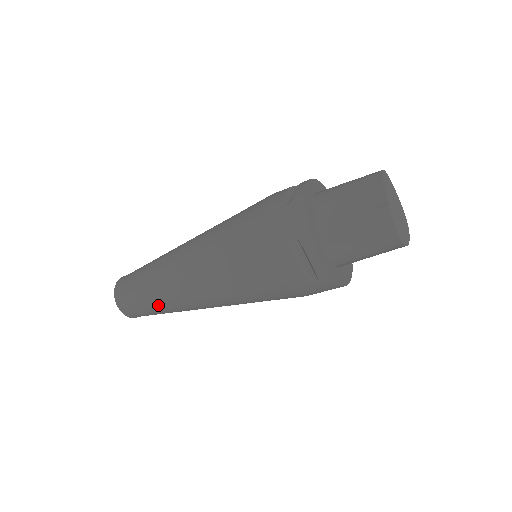
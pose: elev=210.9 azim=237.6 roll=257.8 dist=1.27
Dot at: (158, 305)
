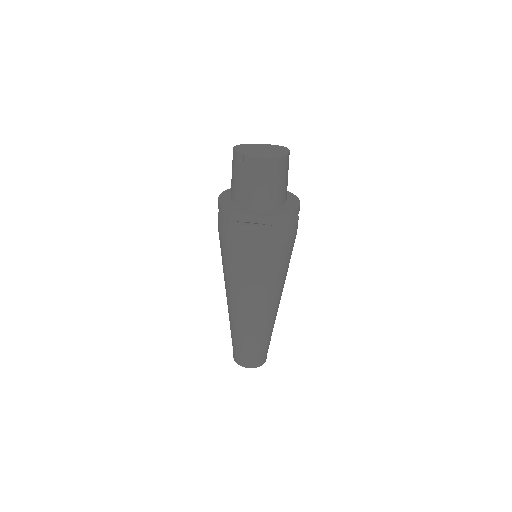
Dot at: (253, 340)
